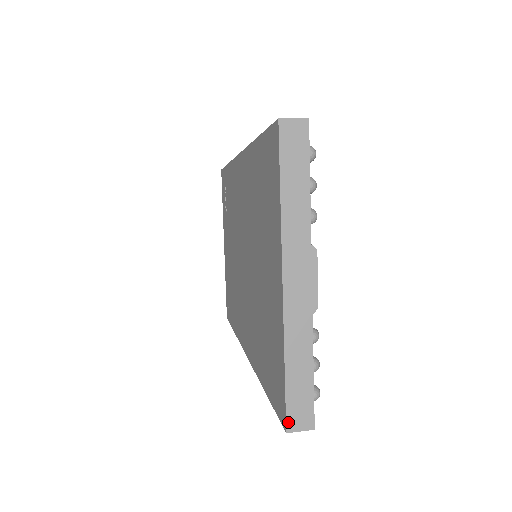
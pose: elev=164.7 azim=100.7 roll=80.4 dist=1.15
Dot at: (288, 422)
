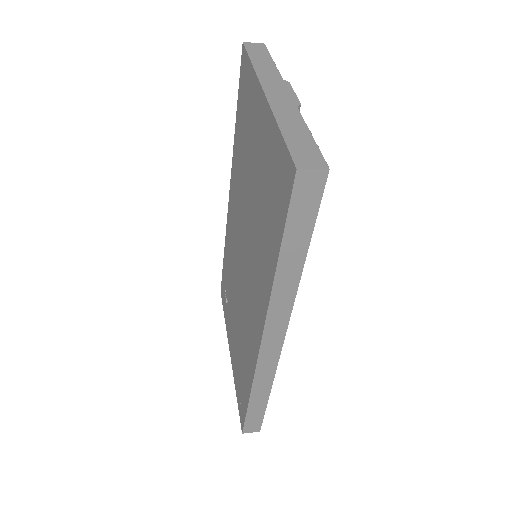
Dot at: (296, 162)
